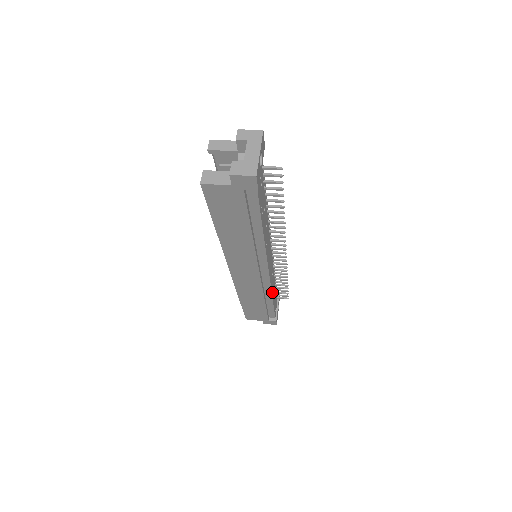
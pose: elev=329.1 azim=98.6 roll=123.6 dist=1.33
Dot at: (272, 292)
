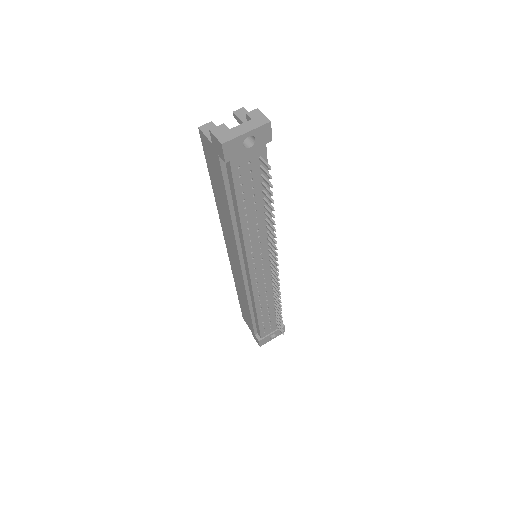
Dot at: (258, 304)
